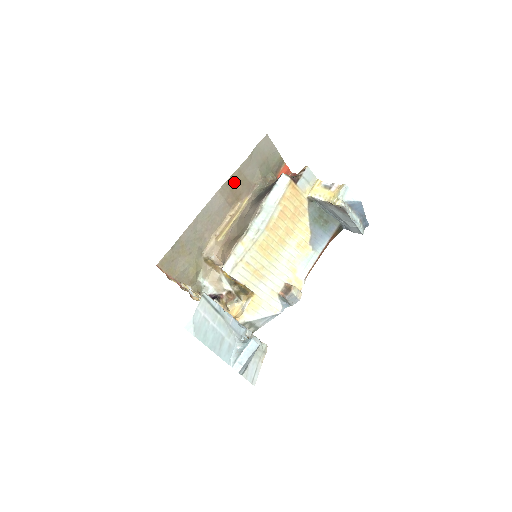
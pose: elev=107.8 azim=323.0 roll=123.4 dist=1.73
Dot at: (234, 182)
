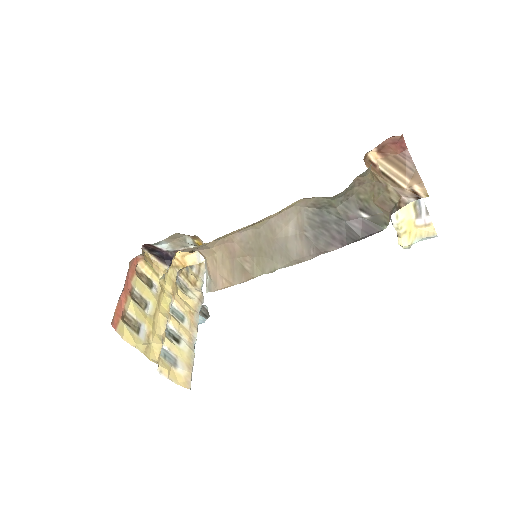
Dot at: occluded
